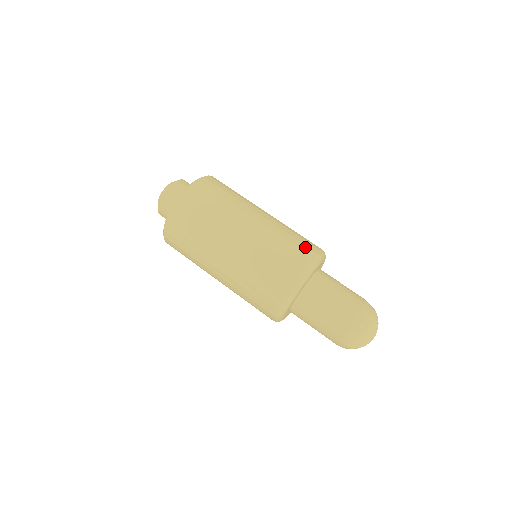
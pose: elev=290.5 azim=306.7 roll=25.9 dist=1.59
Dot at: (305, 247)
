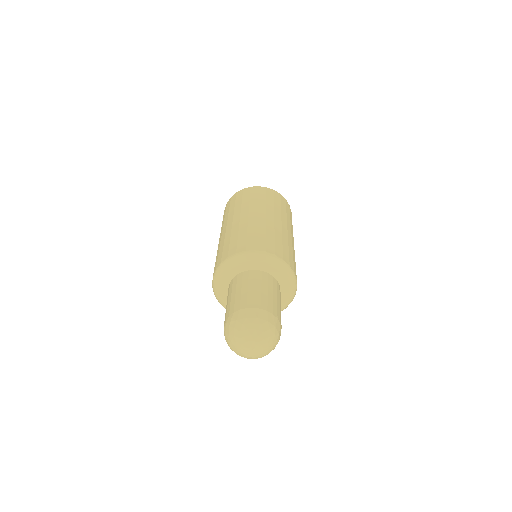
Dot at: (253, 243)
